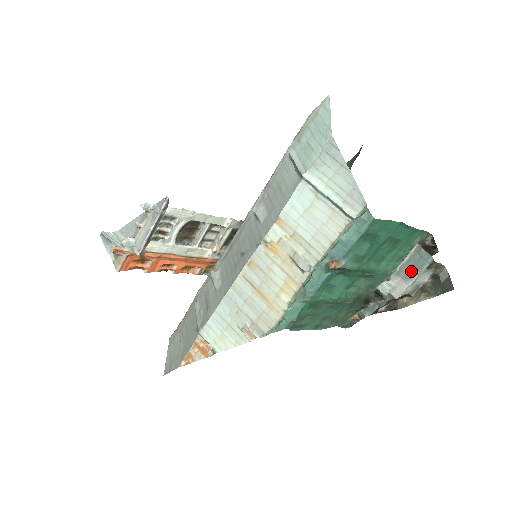
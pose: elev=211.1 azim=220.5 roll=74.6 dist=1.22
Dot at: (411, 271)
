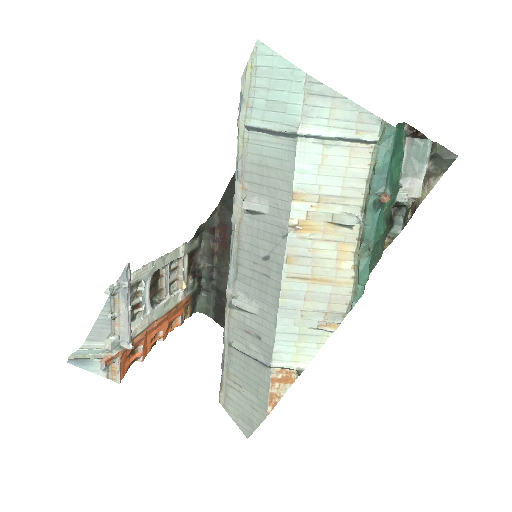
Dot at: (417, 165)
